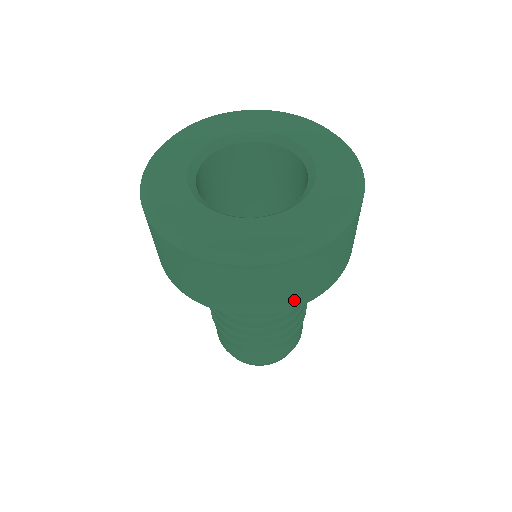
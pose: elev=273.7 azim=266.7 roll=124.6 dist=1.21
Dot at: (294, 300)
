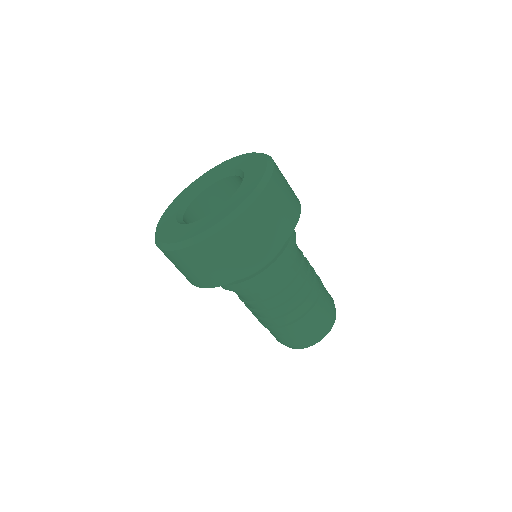
Dot at: (255, 259)
